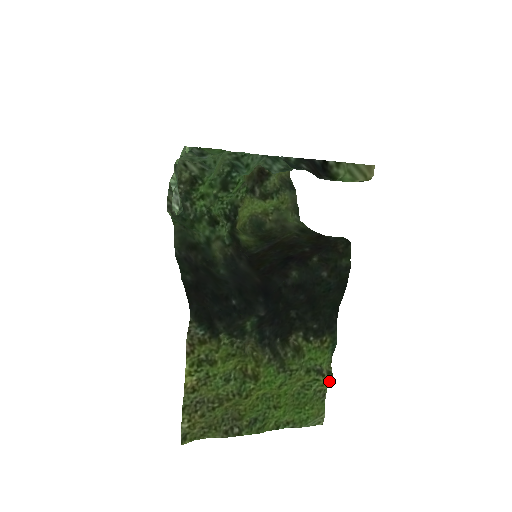
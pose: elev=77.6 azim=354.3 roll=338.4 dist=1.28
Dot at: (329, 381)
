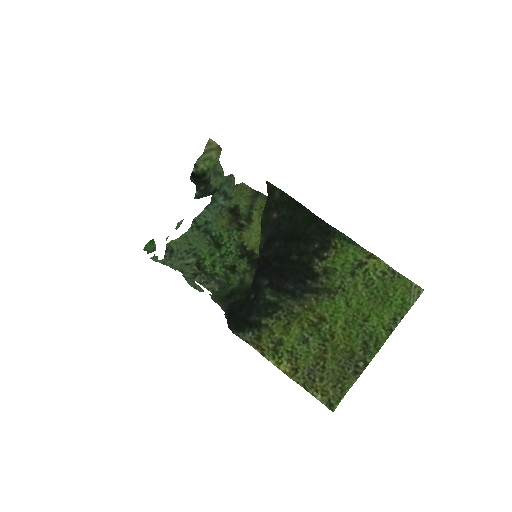
Dot at: (375, 261)
